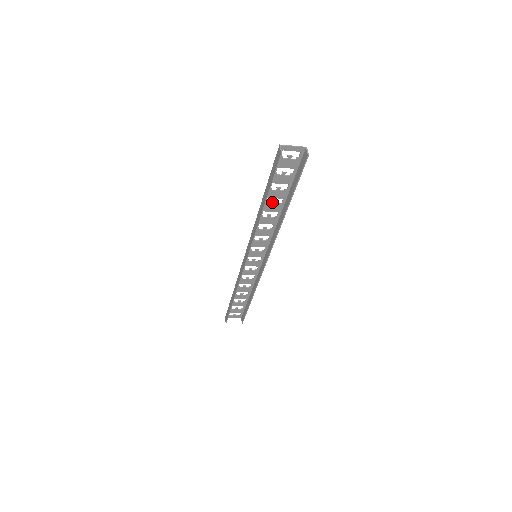
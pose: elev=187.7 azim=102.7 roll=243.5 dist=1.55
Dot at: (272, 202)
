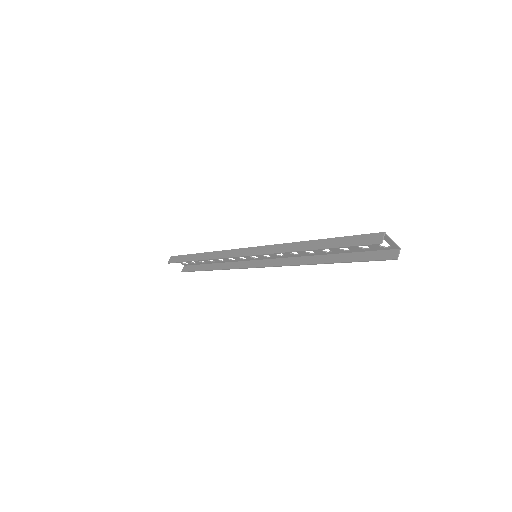
Dot at: occluded
